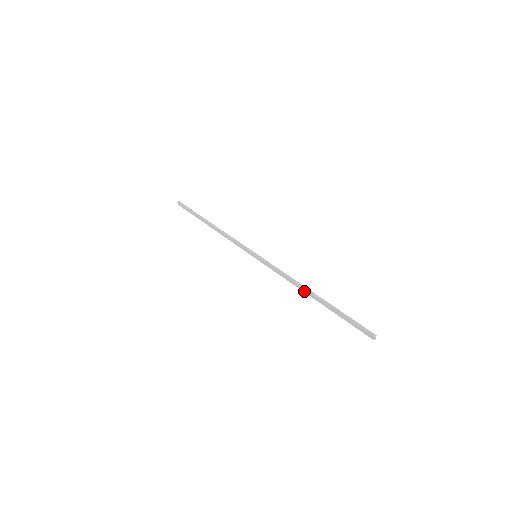
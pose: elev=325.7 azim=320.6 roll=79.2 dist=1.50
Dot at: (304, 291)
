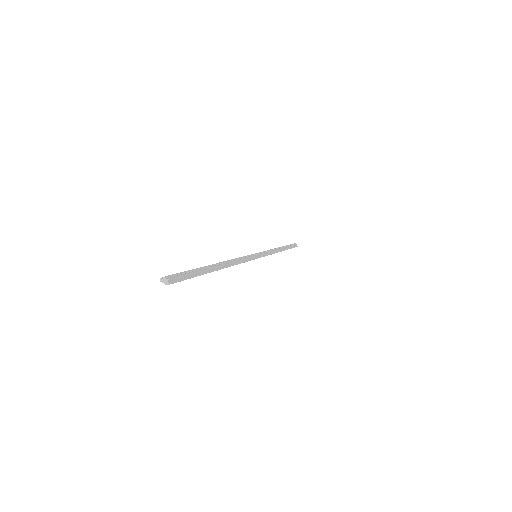
Dot at: occluded
